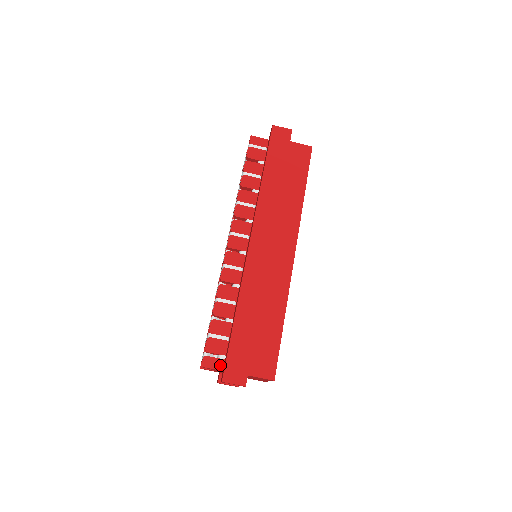
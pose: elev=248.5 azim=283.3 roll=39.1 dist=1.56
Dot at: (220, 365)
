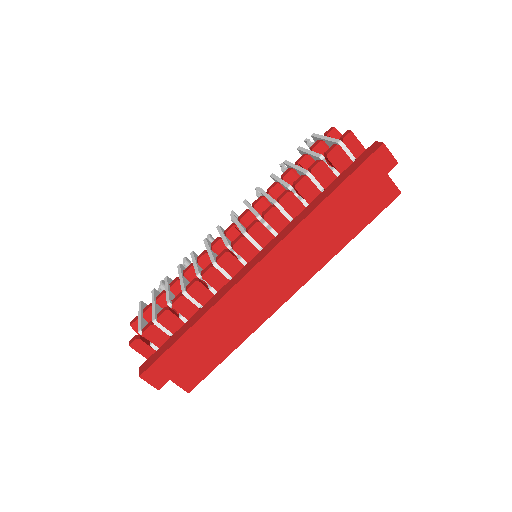
Dot at: (148, 353)
